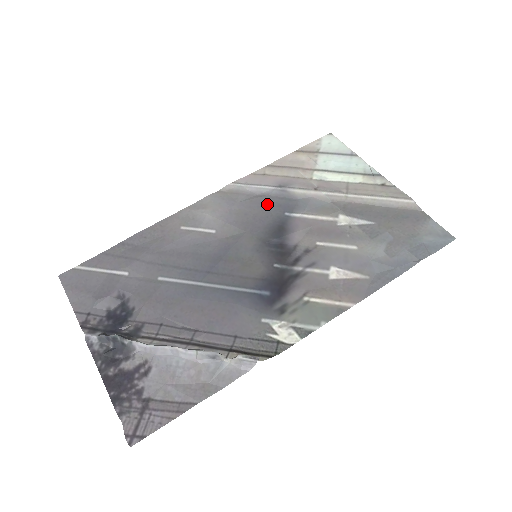
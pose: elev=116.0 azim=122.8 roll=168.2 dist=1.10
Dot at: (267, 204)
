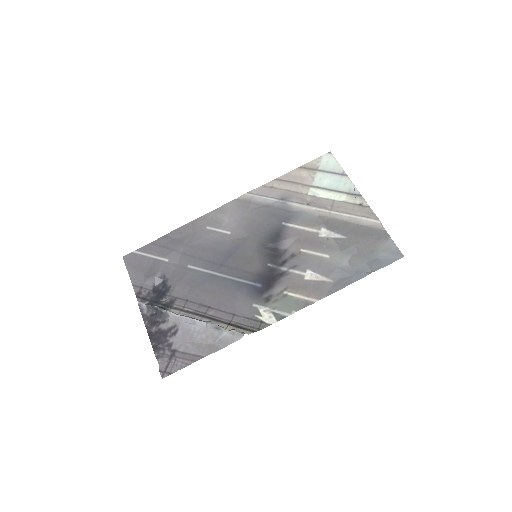
Dot at: (270, 214)
